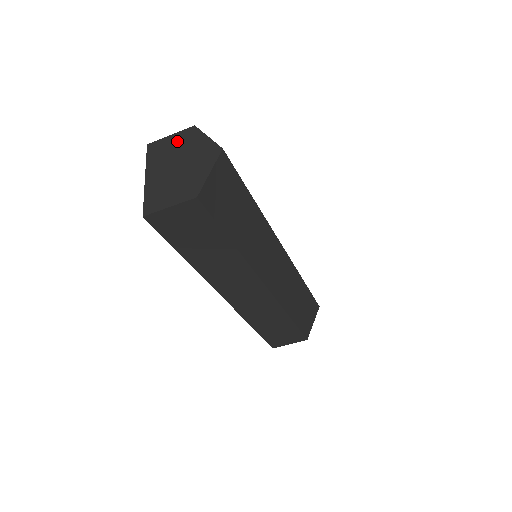
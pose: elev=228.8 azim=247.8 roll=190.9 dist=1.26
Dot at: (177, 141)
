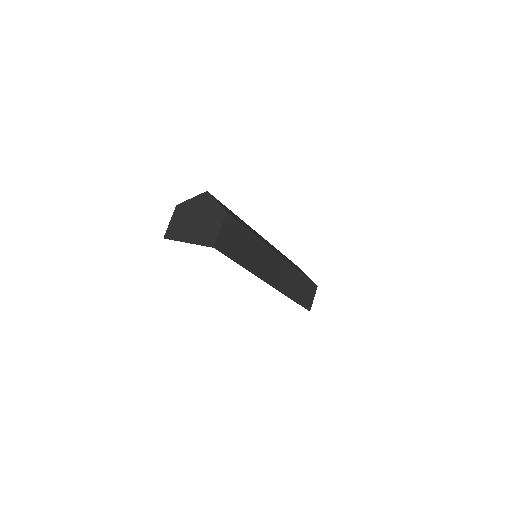
Dot at: (178, 218)
